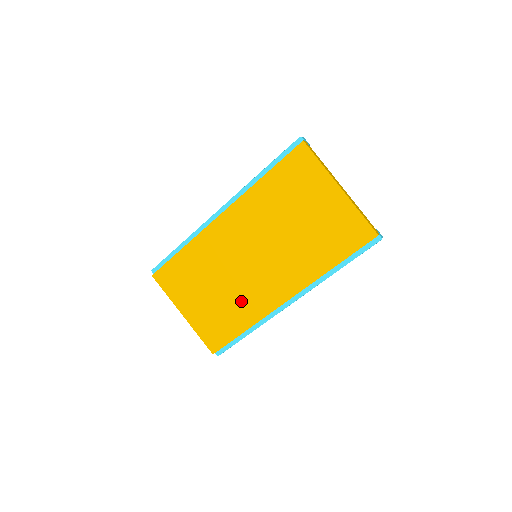
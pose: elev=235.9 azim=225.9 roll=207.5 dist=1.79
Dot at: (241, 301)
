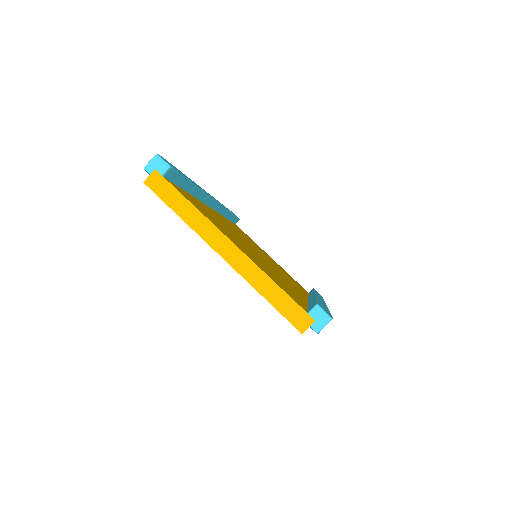
Dot at: occluded
